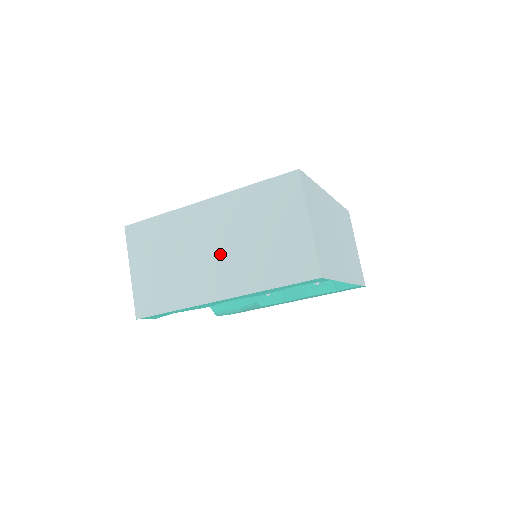
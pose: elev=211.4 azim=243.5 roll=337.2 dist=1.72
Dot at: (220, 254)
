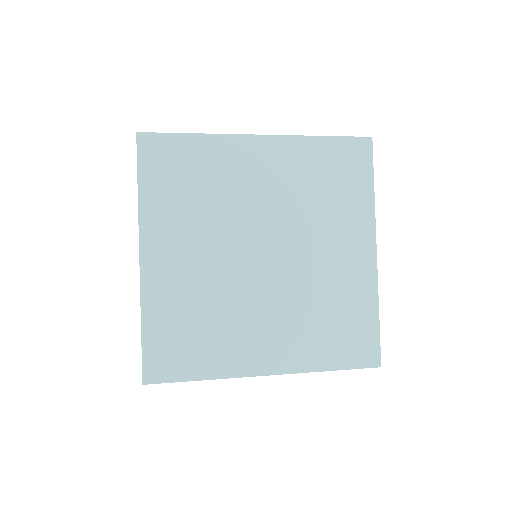
Dot at: occluded
